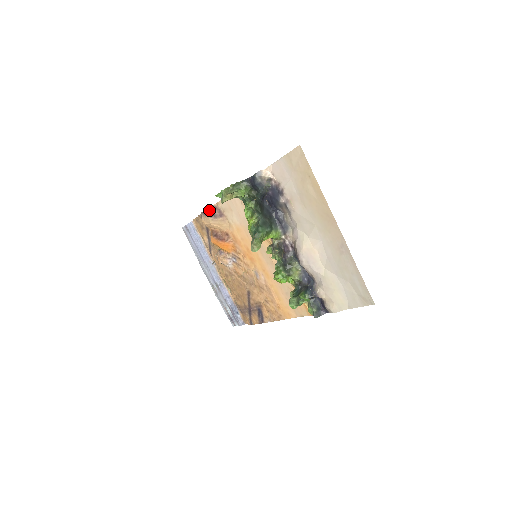
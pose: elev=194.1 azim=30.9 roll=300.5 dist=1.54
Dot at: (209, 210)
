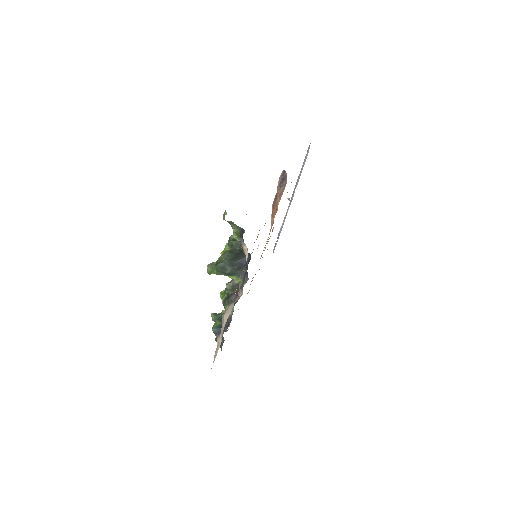
Dot at: (284, 177)
